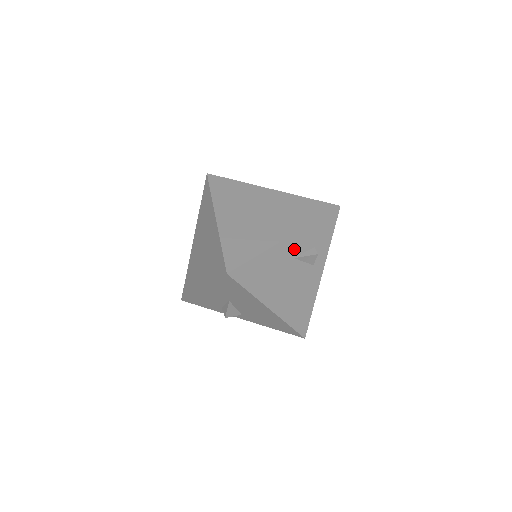
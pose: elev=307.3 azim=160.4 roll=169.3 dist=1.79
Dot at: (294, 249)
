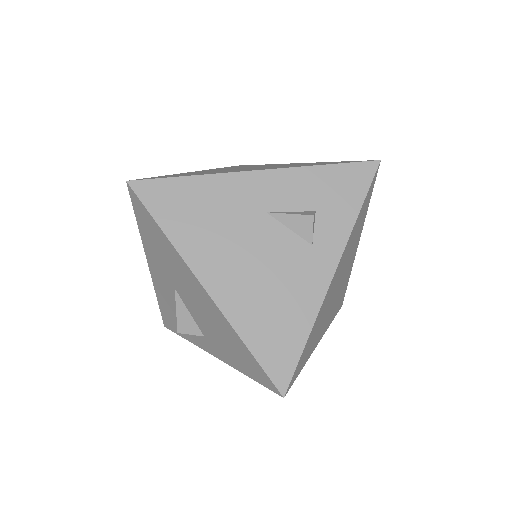
Dot at: (268, 196)
